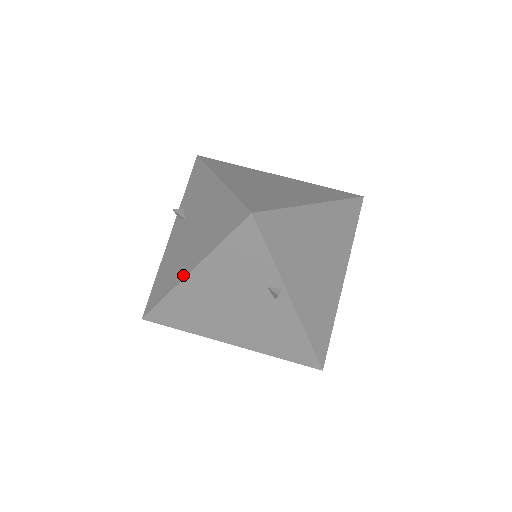
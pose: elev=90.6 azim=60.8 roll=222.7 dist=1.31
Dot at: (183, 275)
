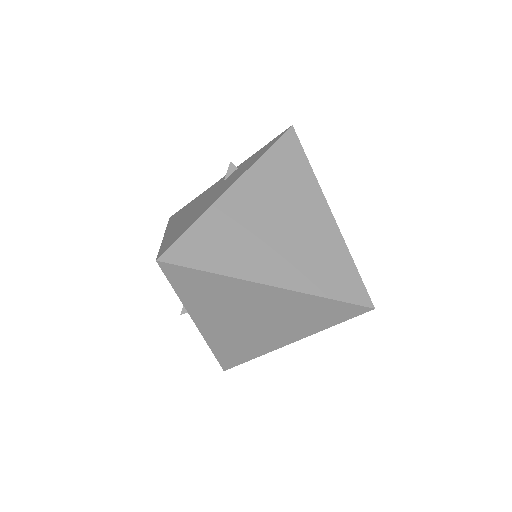
Dot at: (168, 229)
